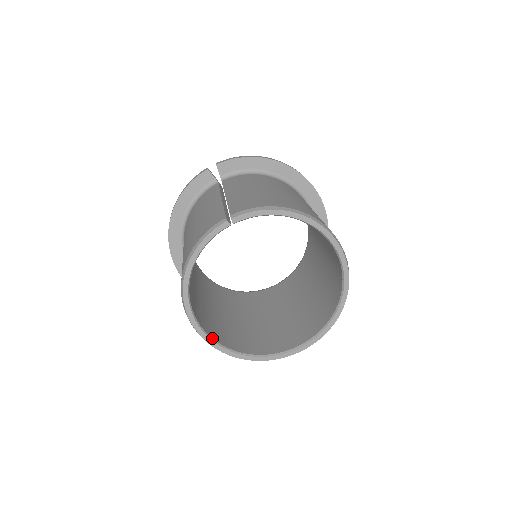
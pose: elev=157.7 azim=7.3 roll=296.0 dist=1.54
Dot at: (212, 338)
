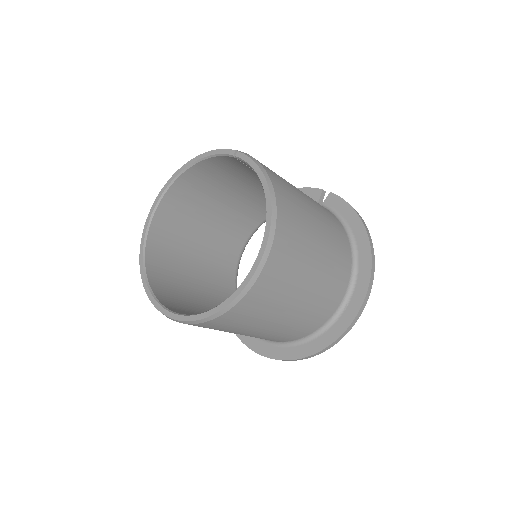
Dot at: (149, 229)
